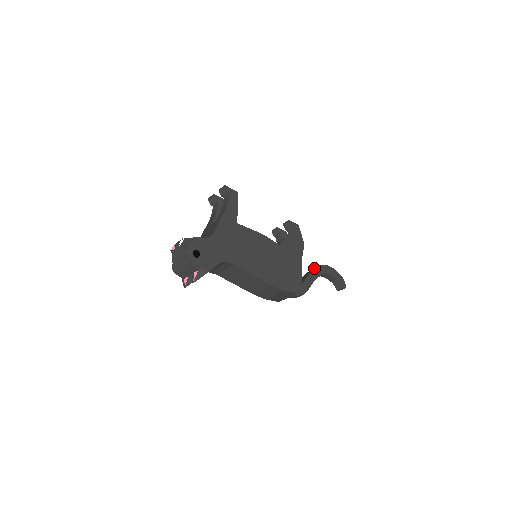
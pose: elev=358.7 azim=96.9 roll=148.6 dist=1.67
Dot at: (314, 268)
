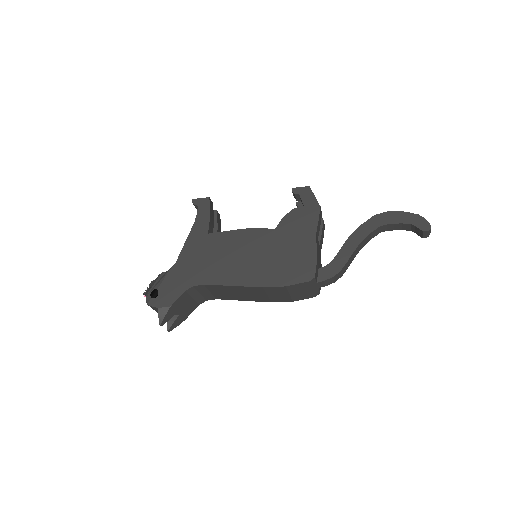
Dot at: (357, 228)
